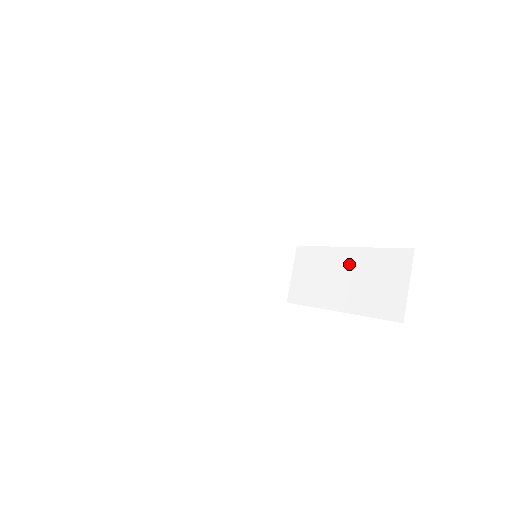
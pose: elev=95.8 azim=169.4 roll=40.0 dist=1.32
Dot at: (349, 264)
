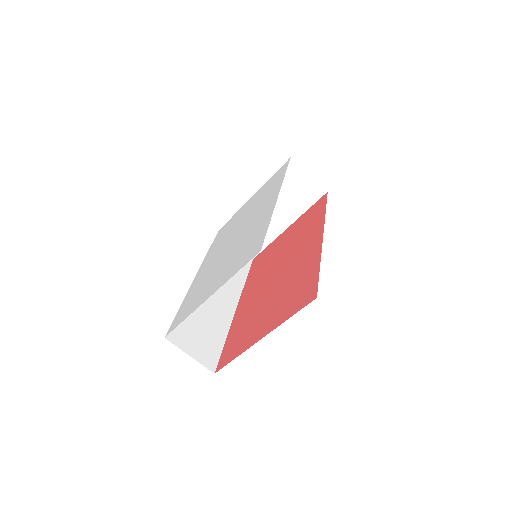
Dot at: occluded
